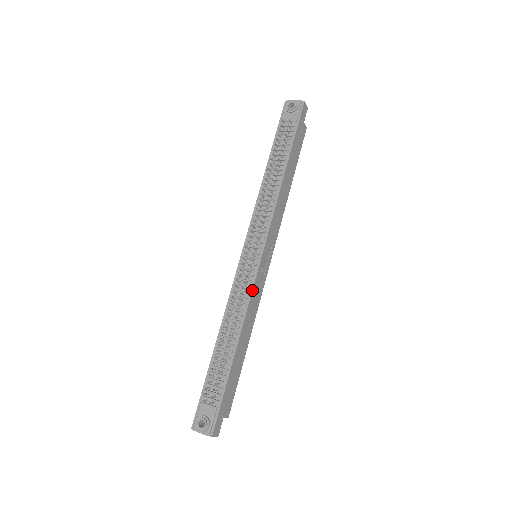
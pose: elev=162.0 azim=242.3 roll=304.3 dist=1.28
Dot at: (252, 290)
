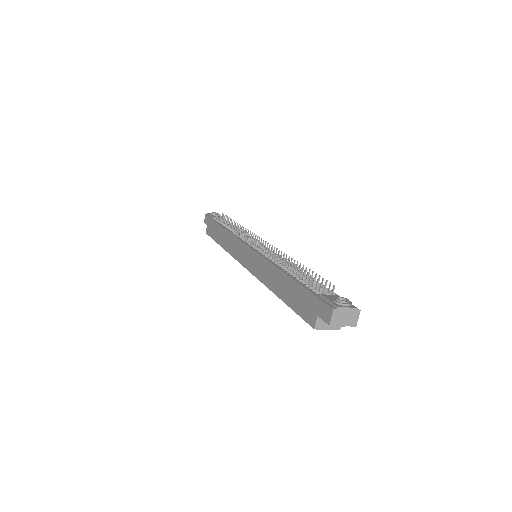
Dot at: occluded
